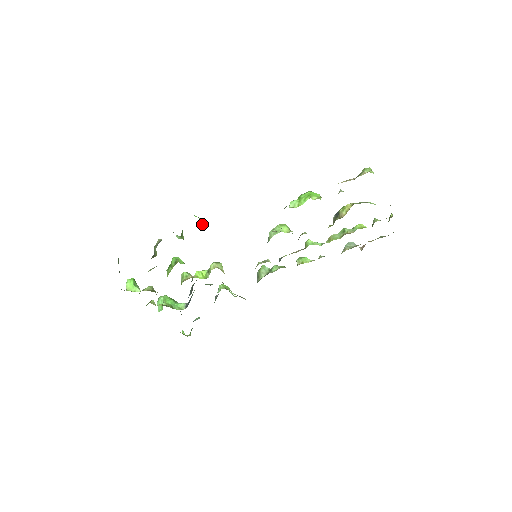
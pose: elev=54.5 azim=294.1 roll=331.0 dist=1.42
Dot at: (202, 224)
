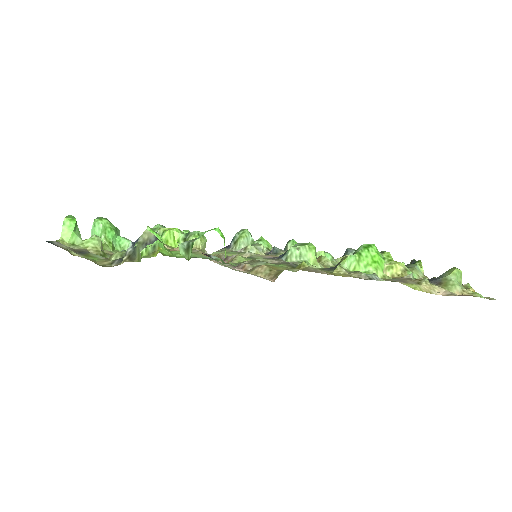
Dot at: (225, 252)
